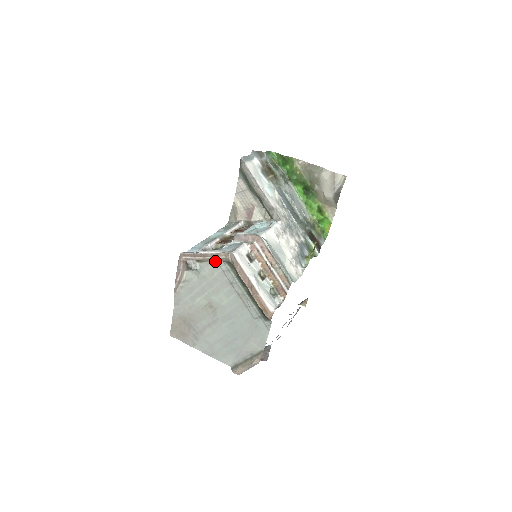
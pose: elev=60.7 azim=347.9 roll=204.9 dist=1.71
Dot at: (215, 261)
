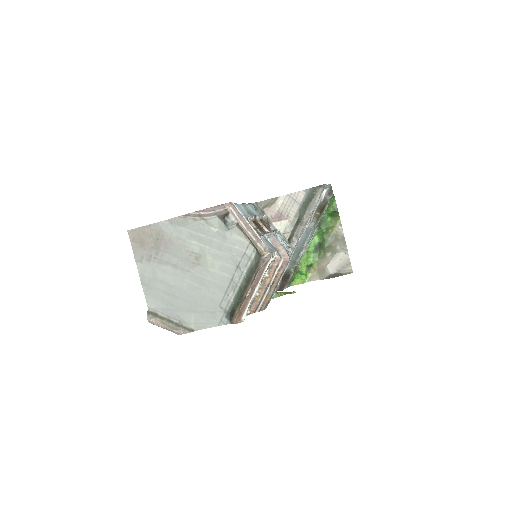
Dot at: (249, 240)
